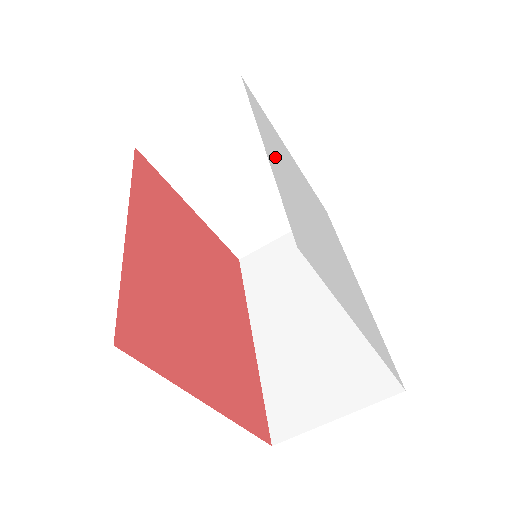
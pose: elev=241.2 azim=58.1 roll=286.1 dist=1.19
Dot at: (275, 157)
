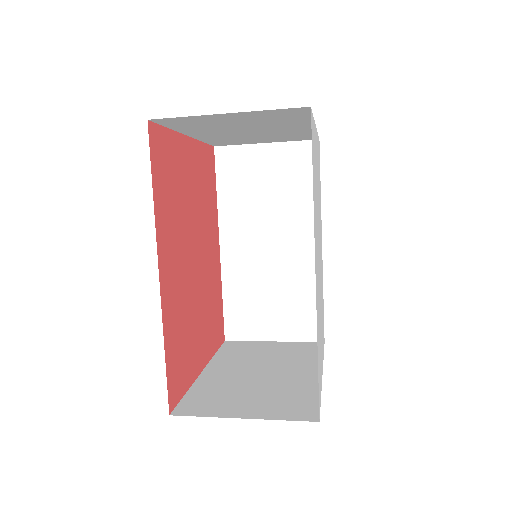
Dot at: (316, 261)
